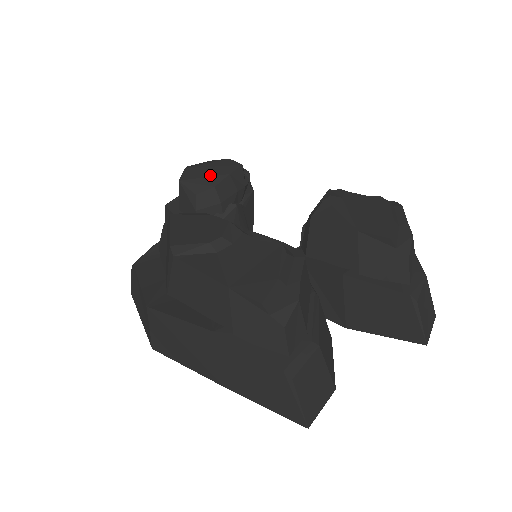
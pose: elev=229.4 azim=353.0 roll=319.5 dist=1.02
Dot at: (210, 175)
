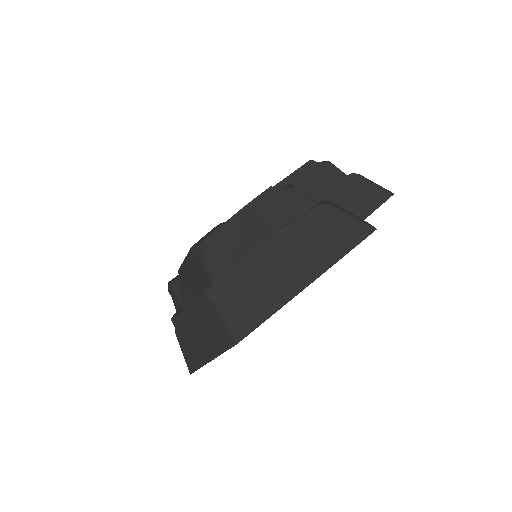
Dot at: occluded
